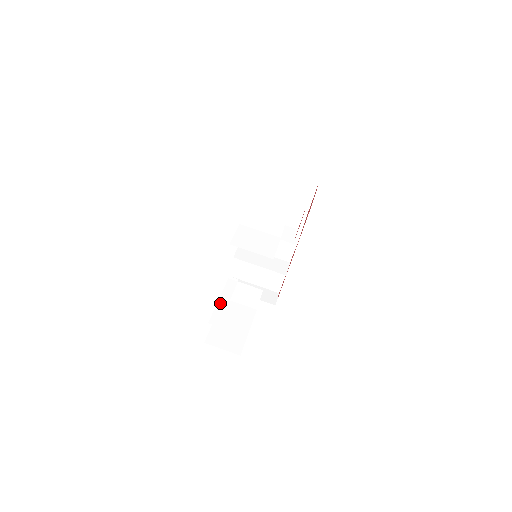
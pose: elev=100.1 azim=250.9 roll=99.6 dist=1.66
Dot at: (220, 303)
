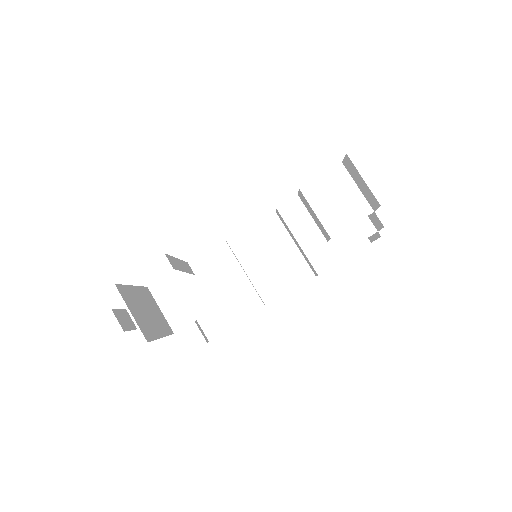
Dot at: (178, 261)
